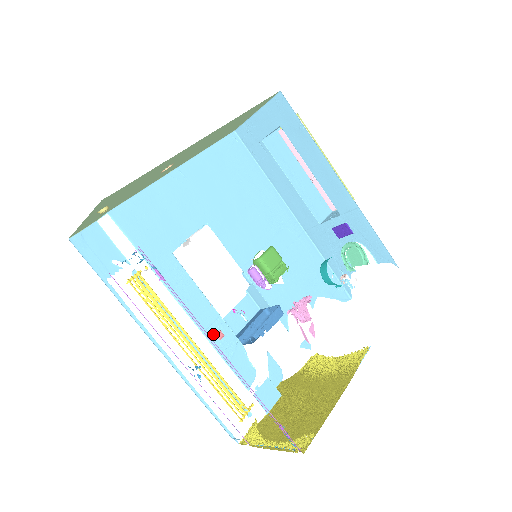
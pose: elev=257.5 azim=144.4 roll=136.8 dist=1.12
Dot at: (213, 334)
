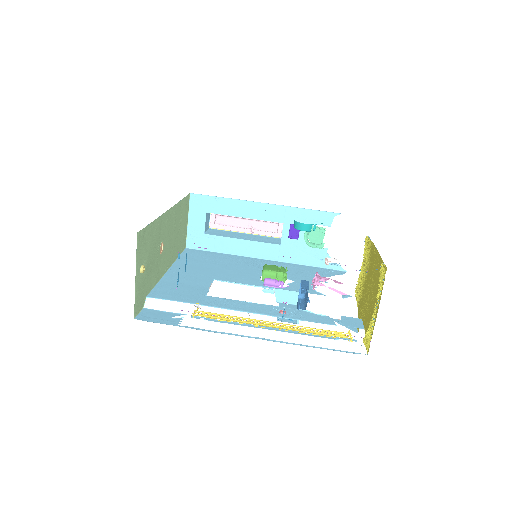
Dot at: (277, 314)
